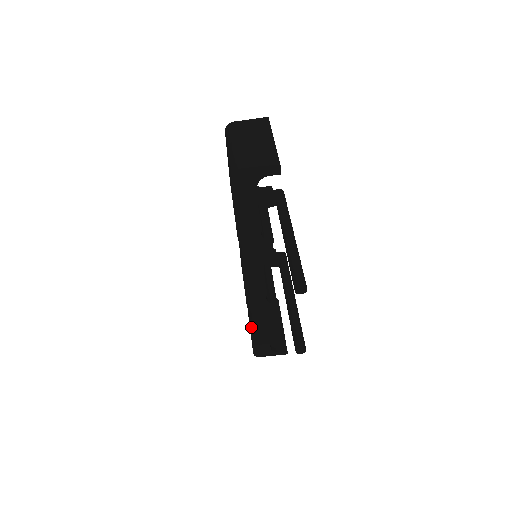
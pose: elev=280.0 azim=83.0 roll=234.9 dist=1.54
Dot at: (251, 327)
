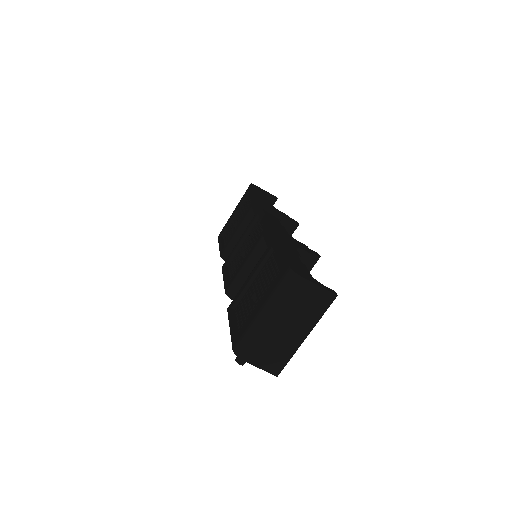
Dot at: occluded
